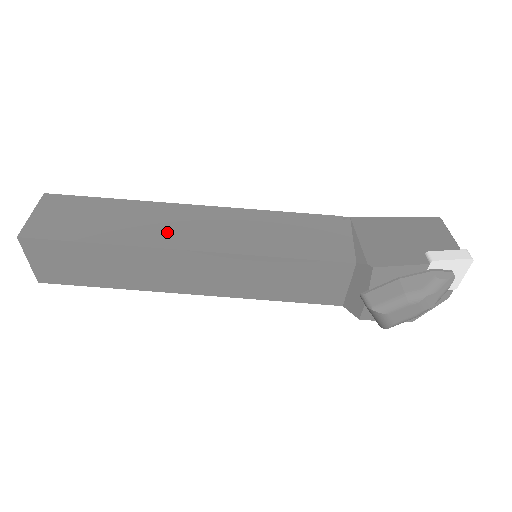
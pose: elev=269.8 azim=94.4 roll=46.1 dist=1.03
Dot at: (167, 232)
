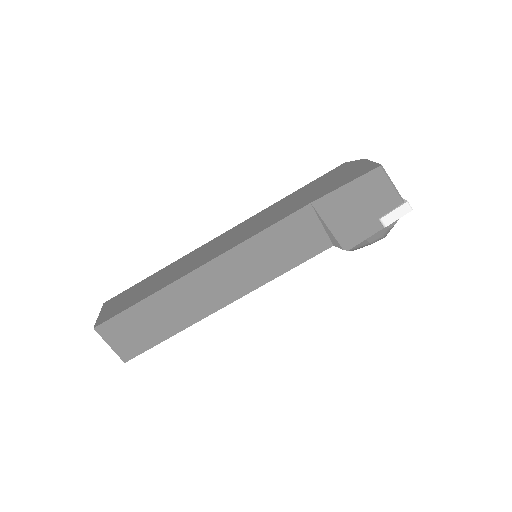
Dot at: (202, 302)
